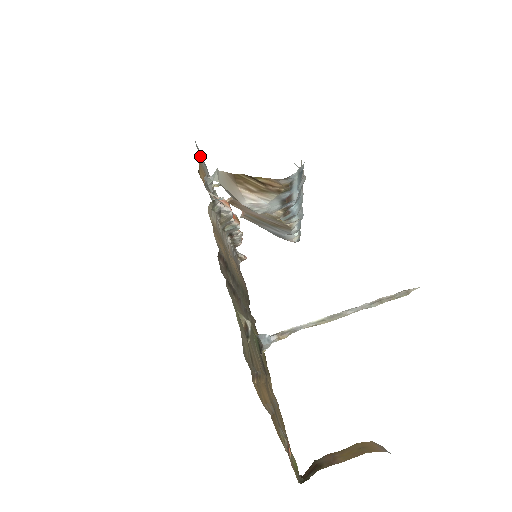
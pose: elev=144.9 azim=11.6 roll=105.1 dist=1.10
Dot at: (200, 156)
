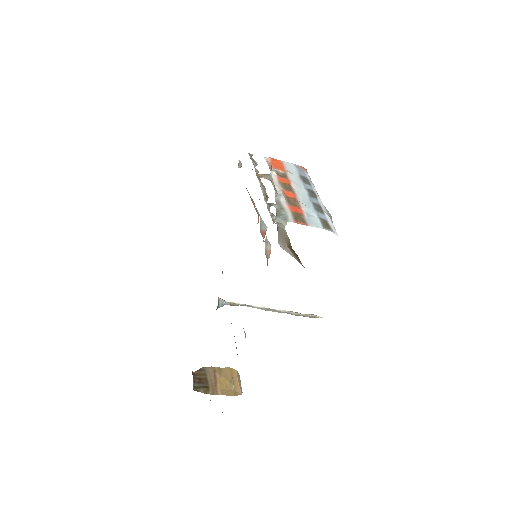
Dot at: occluded
